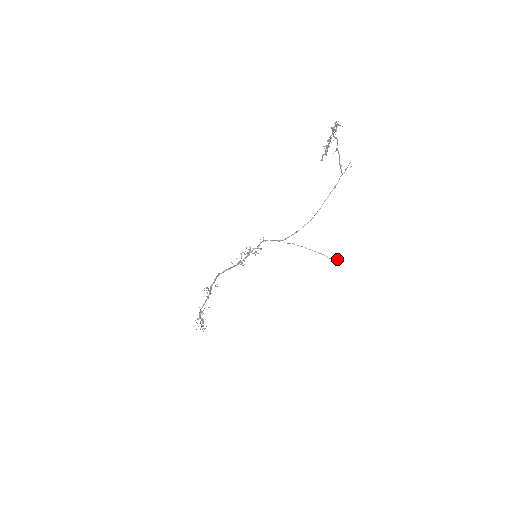
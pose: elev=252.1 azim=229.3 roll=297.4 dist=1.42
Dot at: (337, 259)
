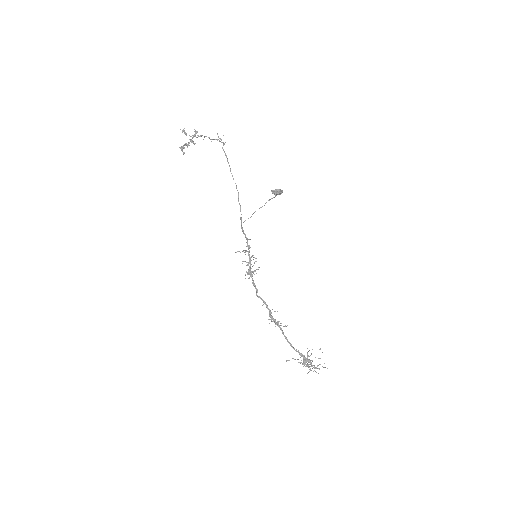
Dot at: (279, 190)
